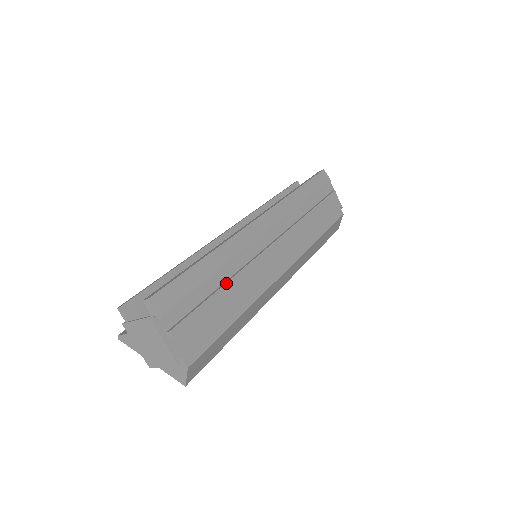
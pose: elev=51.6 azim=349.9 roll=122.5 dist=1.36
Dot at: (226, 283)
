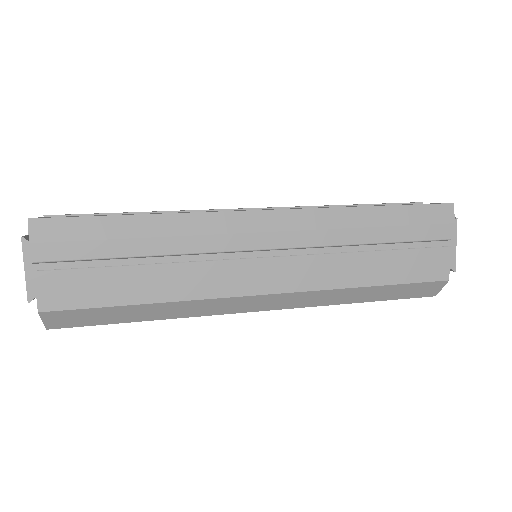
Dot at: (149, 257)
